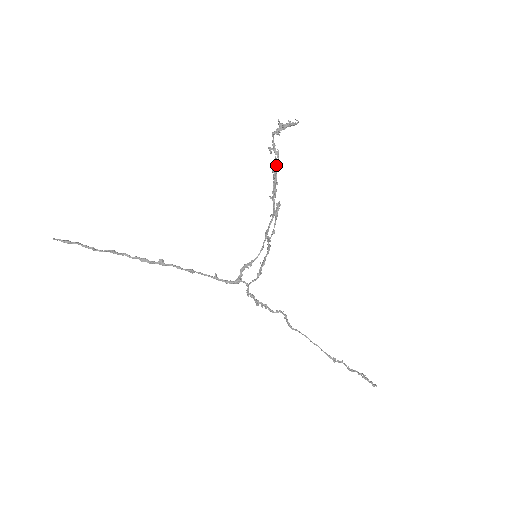
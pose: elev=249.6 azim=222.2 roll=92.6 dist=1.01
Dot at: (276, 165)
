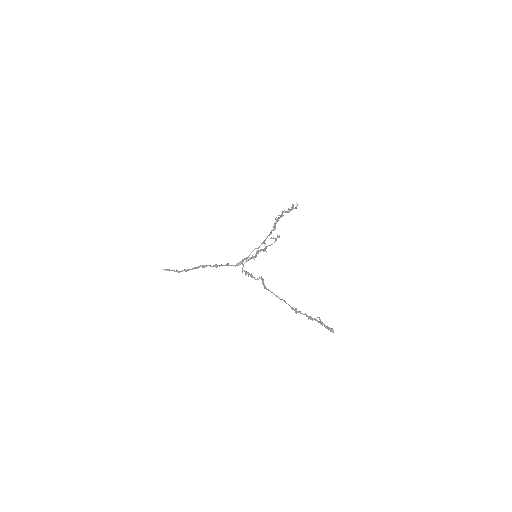
Dot at: (279, 217)
